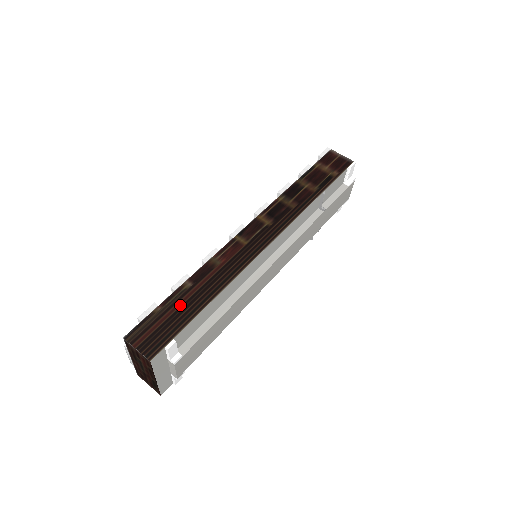
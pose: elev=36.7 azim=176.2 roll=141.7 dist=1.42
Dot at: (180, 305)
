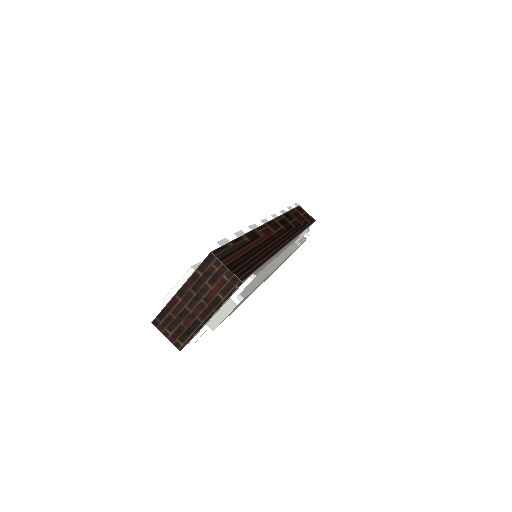
Dot at: (247, 250)
